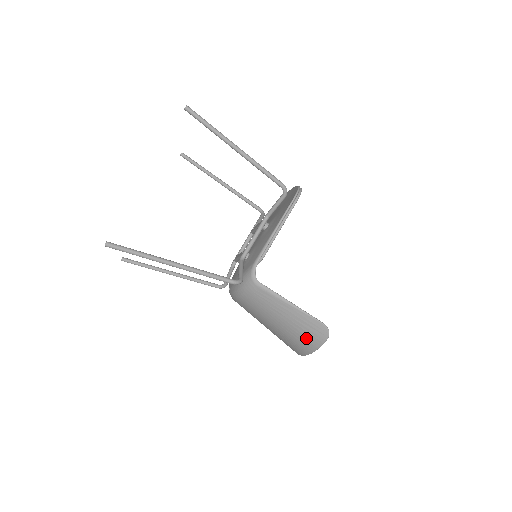
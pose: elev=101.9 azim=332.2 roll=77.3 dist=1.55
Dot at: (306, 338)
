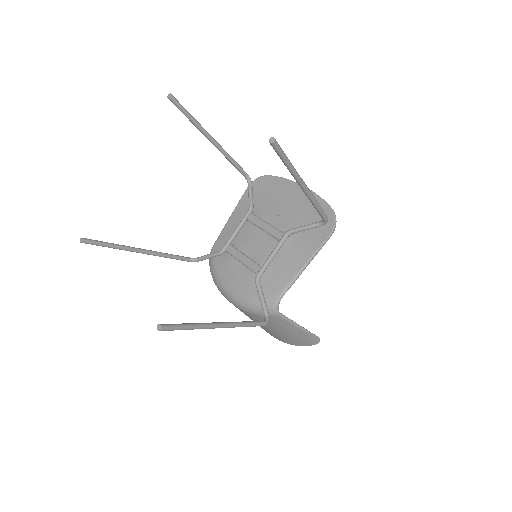
Dot at: (295, 341)
